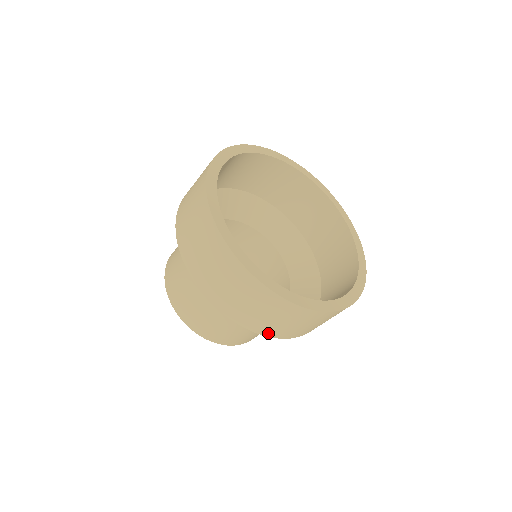
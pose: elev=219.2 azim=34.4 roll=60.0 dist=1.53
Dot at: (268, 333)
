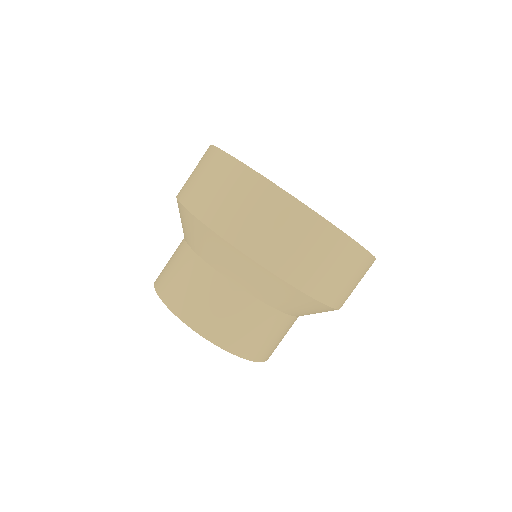
Dot at: (269, 262)
